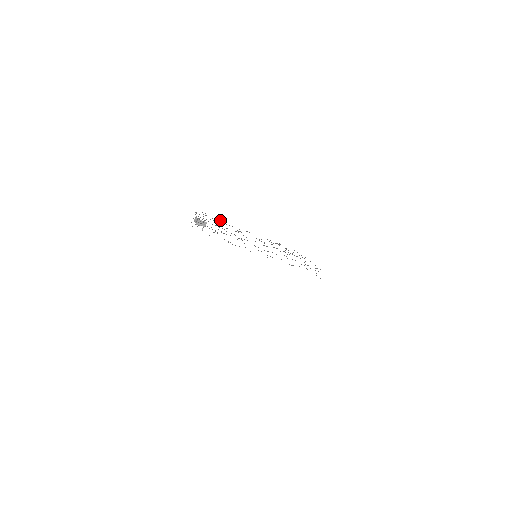
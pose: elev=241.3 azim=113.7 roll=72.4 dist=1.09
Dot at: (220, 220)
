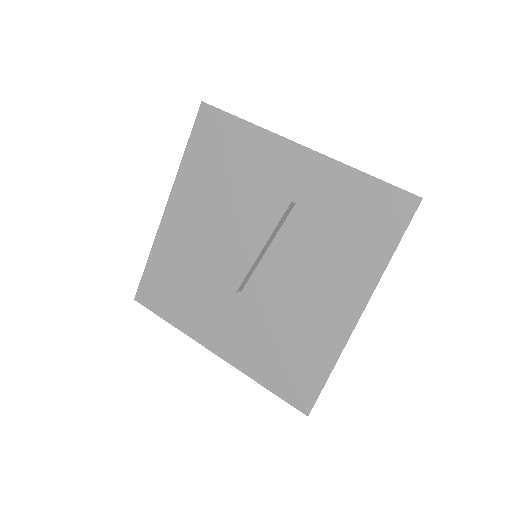
Dot at: occluded
